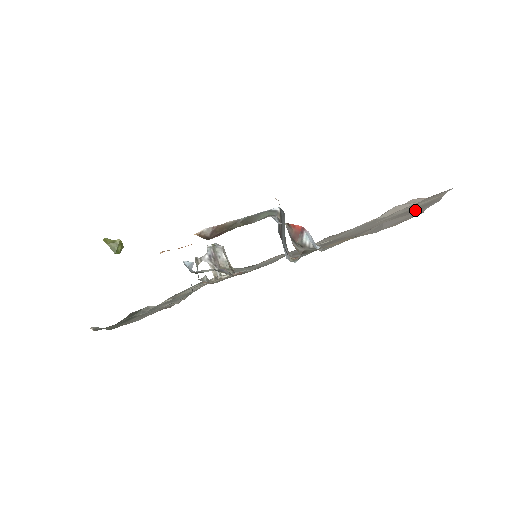
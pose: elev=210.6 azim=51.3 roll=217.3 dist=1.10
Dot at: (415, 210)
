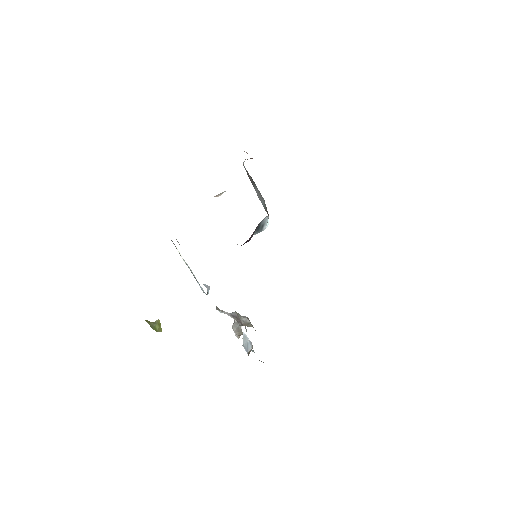
Dot at: occluded
